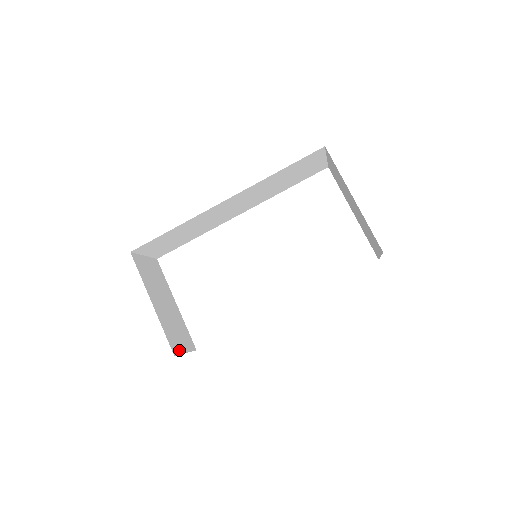
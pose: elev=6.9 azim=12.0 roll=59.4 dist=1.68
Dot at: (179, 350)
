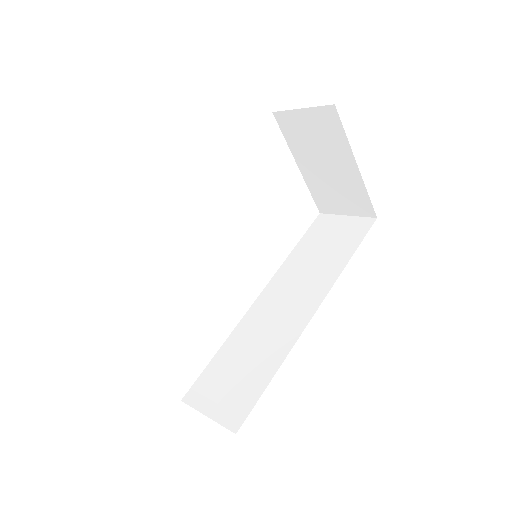
Dot at: occluded
